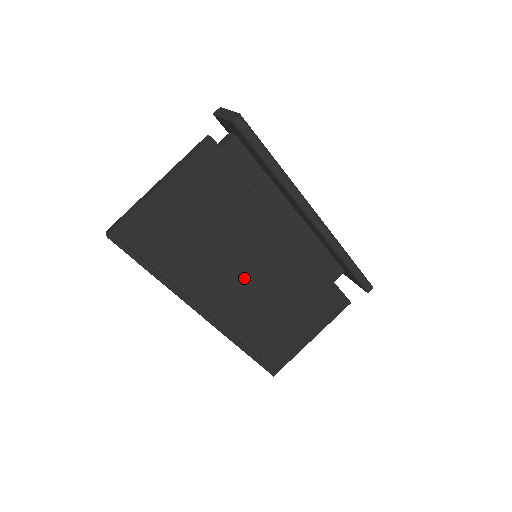
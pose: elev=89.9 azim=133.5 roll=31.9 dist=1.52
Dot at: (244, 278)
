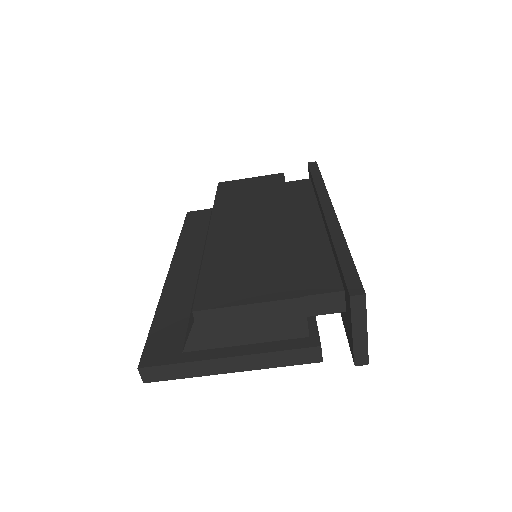
Dot at: occluded
